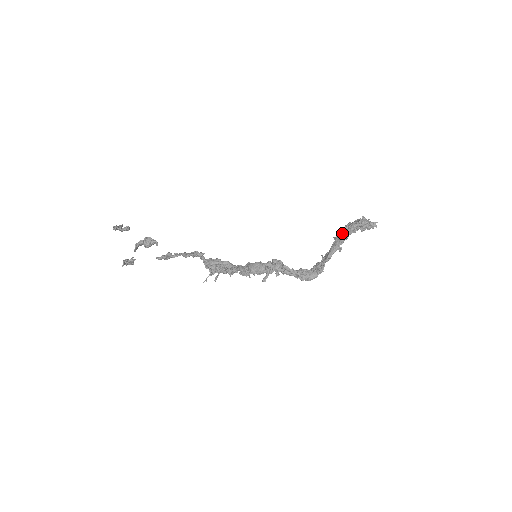
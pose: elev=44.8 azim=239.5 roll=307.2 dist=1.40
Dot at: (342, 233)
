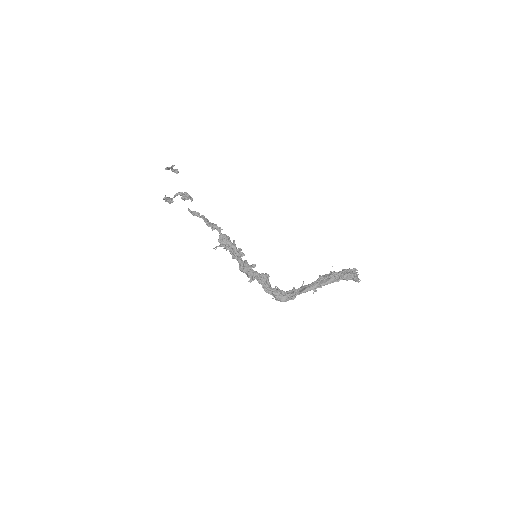
Dot at: (324, 279)
